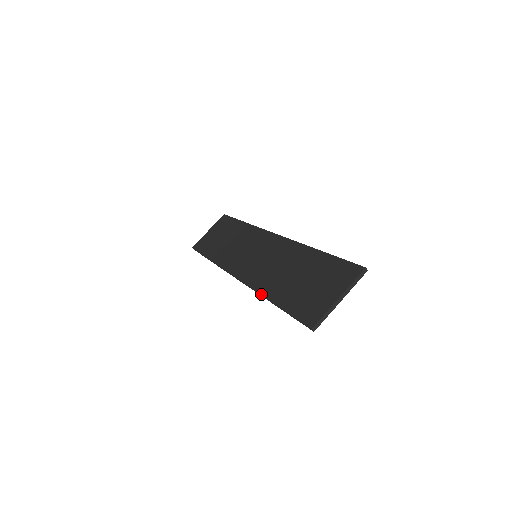
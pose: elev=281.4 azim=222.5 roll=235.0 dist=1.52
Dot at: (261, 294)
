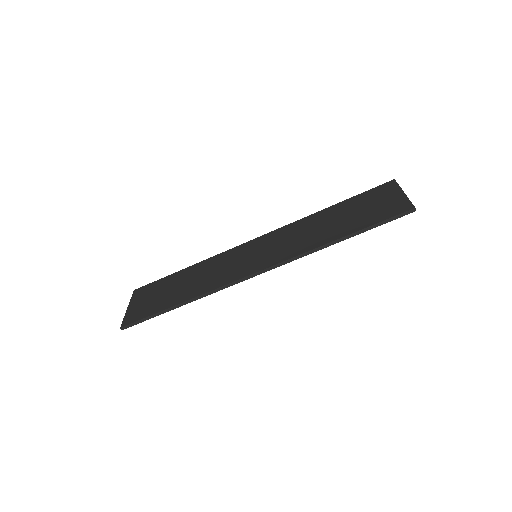
Dot at: (320, 246)
